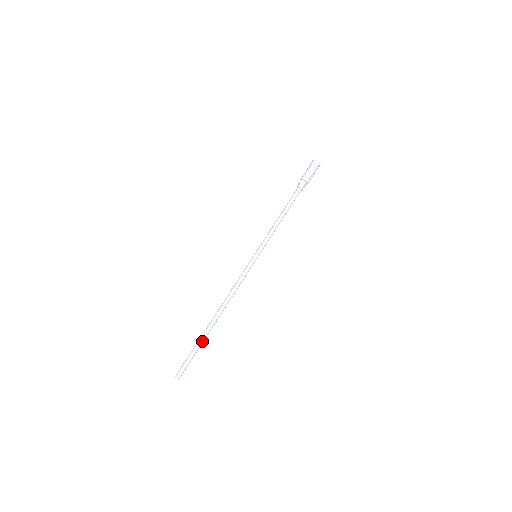
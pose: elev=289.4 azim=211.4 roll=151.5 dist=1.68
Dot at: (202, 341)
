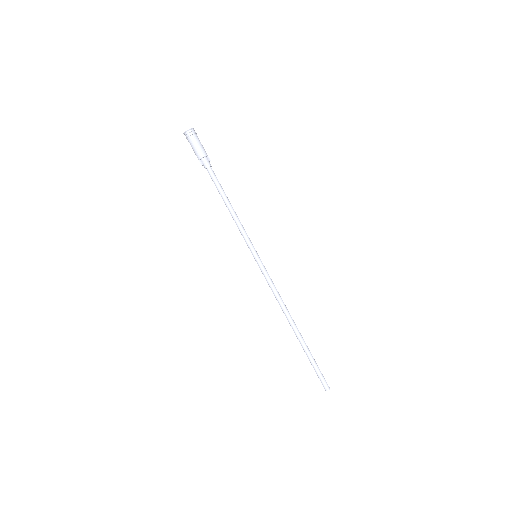
Dot at: (308, 352)
